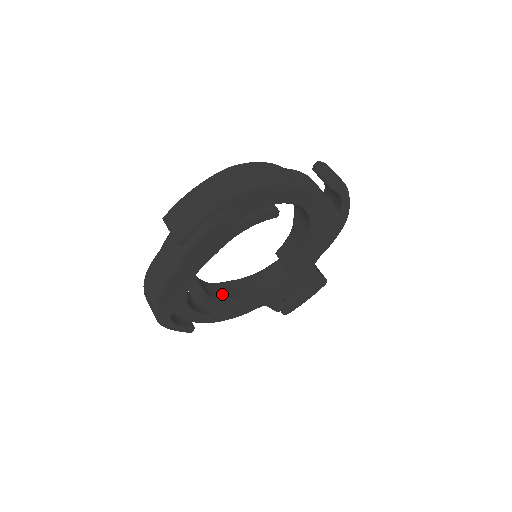
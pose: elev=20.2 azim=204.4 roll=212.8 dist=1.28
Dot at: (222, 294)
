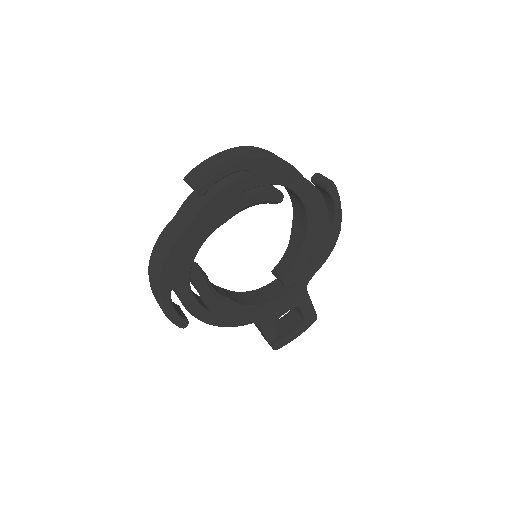
Dot at: (220, 292)
